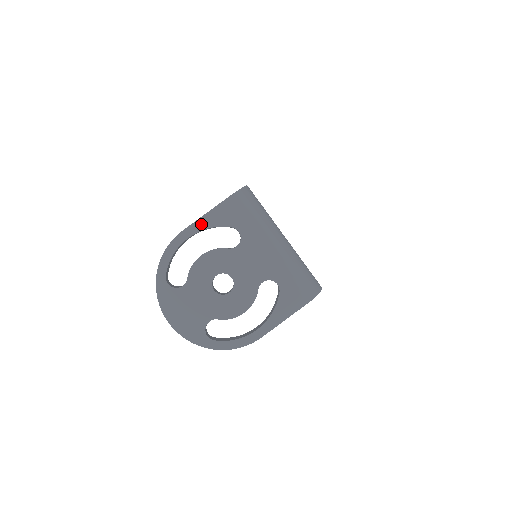
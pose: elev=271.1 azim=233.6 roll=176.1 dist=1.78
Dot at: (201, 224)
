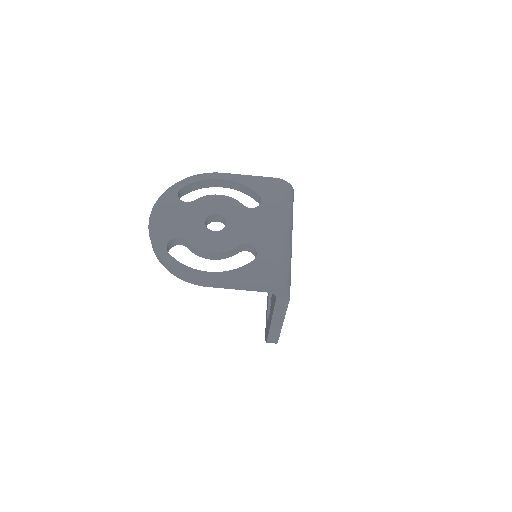
Dot at: (239, 178)
